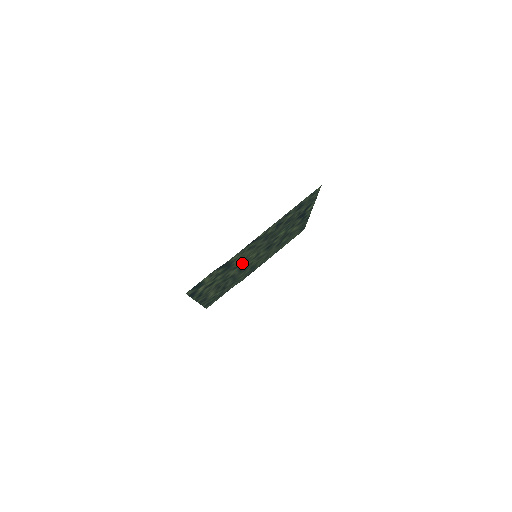
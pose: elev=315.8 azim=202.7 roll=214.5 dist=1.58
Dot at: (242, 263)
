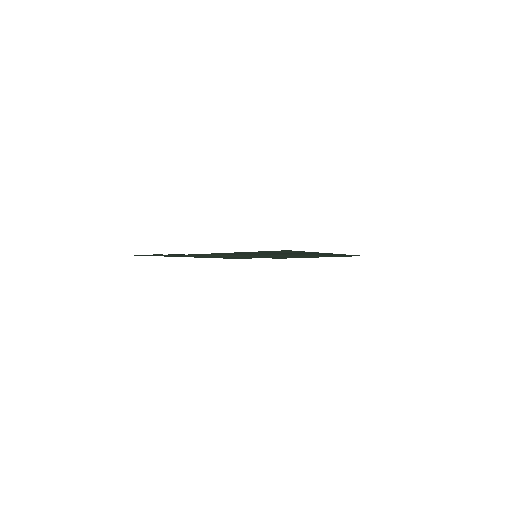
Dot at: (227, 256)
